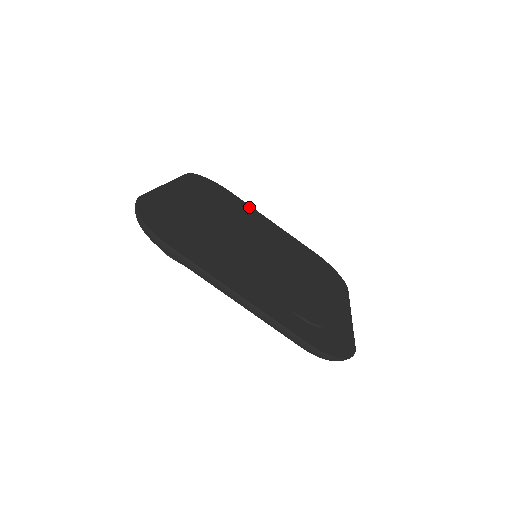
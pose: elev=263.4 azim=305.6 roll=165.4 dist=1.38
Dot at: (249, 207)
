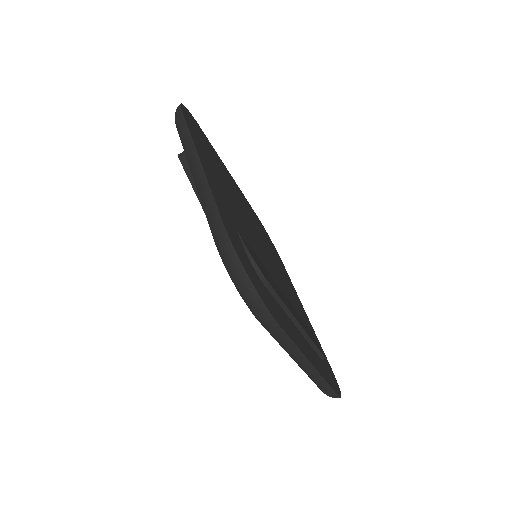
Dot at: (291, 282)
